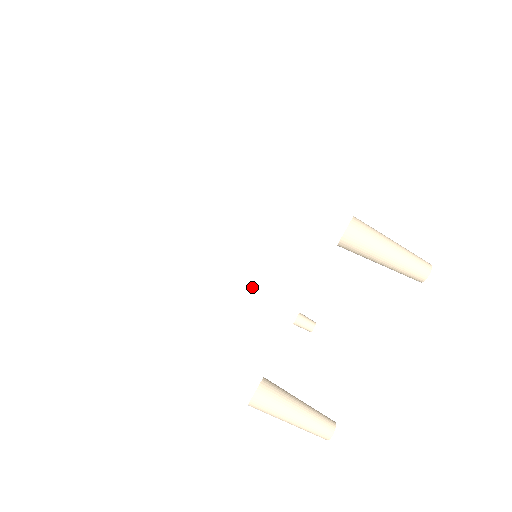
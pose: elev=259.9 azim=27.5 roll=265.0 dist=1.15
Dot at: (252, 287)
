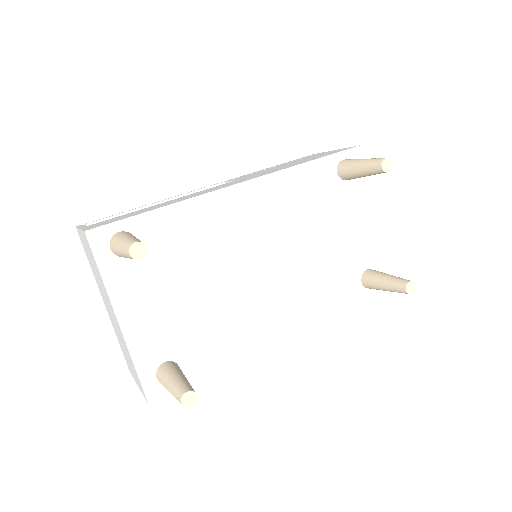
Dot at: occluded
